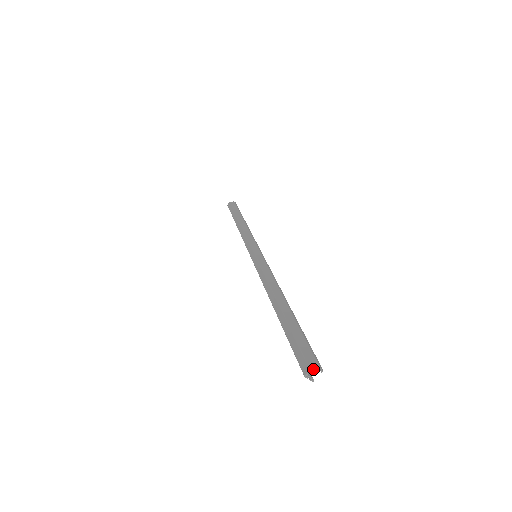
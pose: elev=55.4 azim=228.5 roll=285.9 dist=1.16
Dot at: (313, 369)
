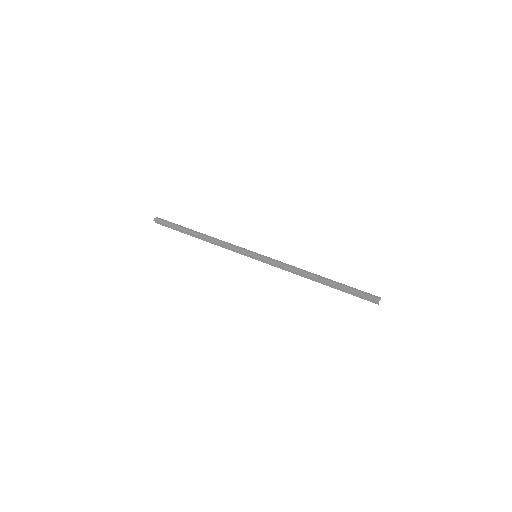
Dot at: (380, 298)
